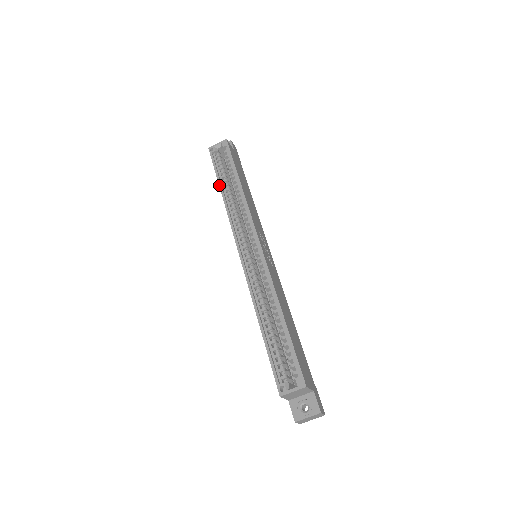
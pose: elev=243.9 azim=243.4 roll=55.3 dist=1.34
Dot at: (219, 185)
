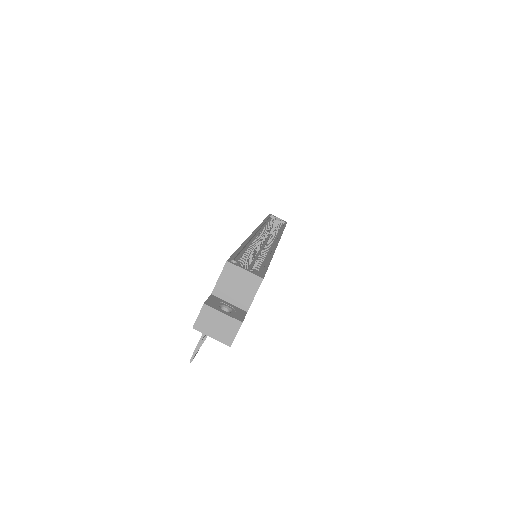
Dot at: (266, 218)
